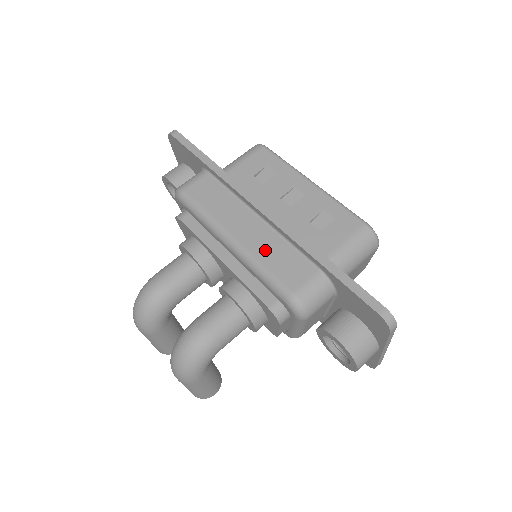
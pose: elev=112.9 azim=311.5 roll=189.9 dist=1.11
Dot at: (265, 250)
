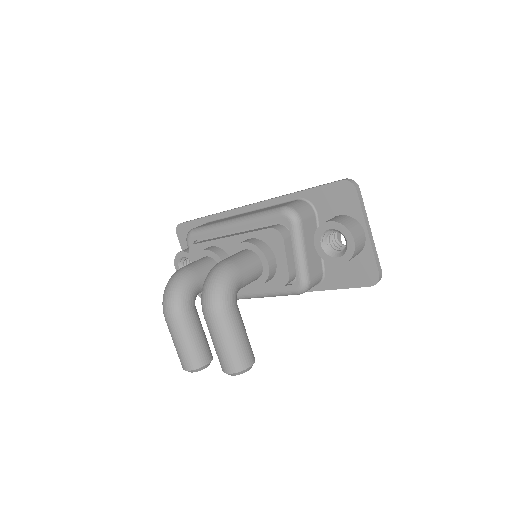
Dot at: (257, 211)
